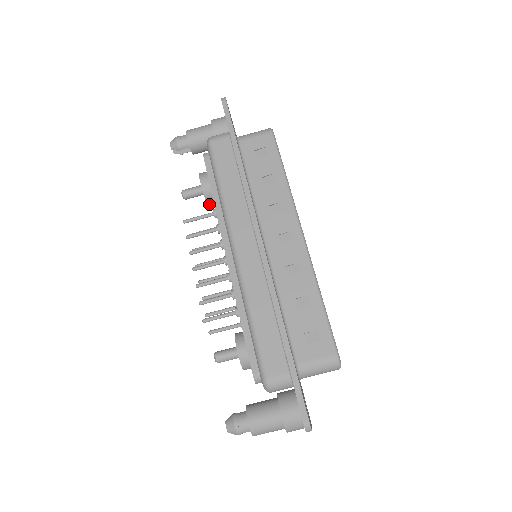
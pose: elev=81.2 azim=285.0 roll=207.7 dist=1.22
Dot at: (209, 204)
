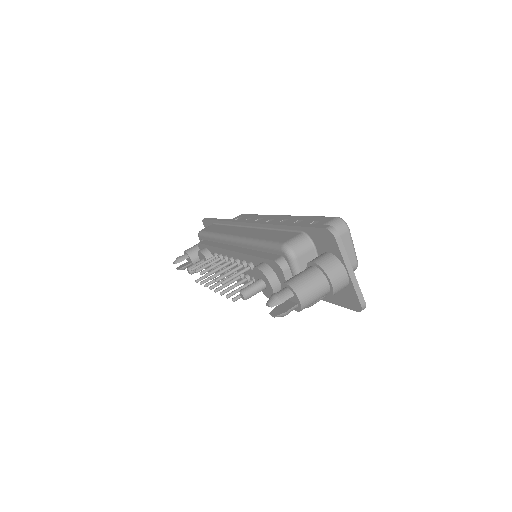
Dot at: occluded
